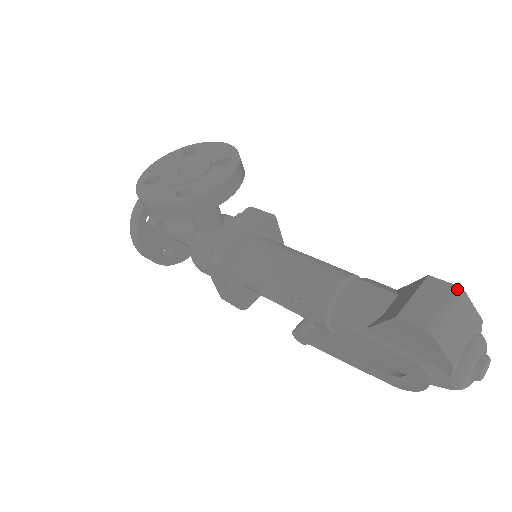
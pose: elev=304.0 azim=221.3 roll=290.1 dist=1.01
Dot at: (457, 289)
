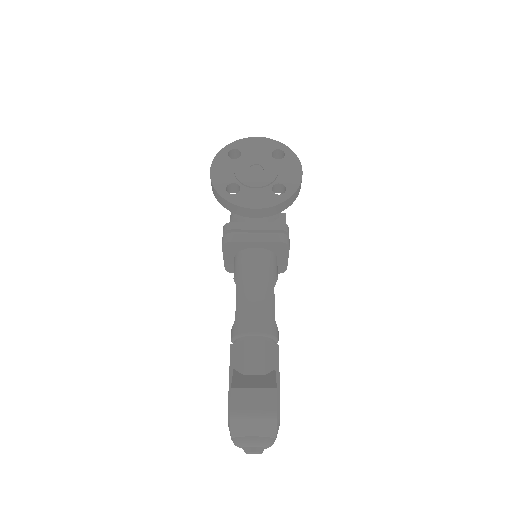
Dot at: (274, 412)
